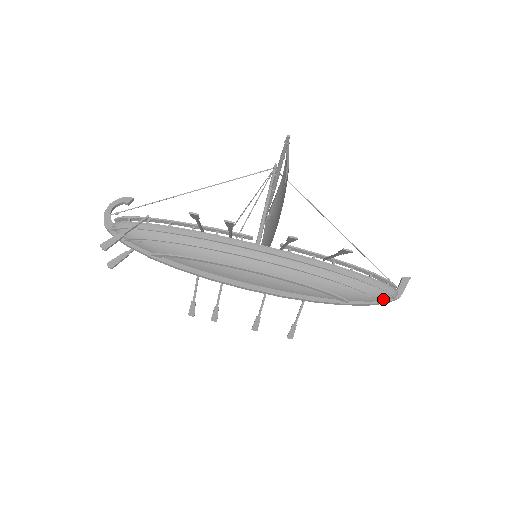
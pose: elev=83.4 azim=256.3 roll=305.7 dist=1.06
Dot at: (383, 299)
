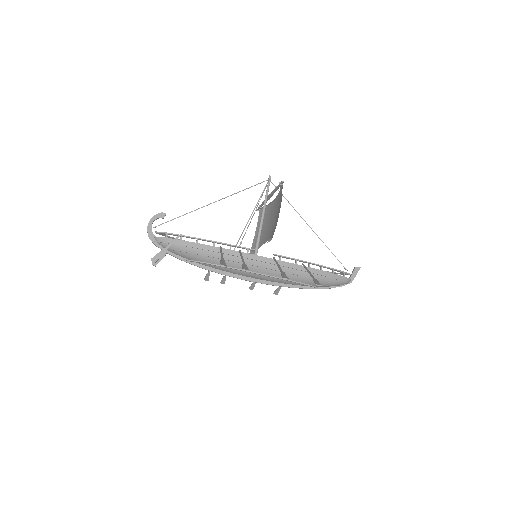
Dot at: (340, 285)
